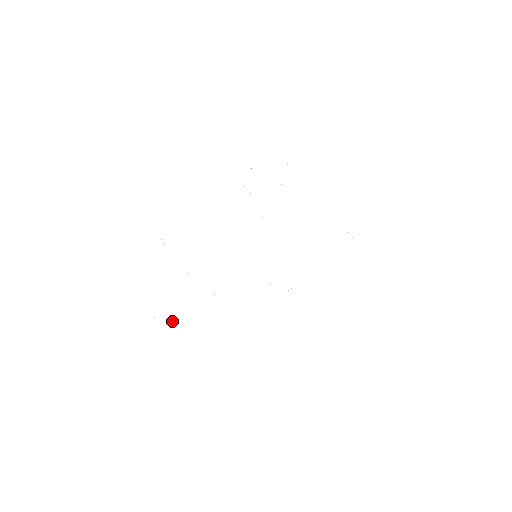
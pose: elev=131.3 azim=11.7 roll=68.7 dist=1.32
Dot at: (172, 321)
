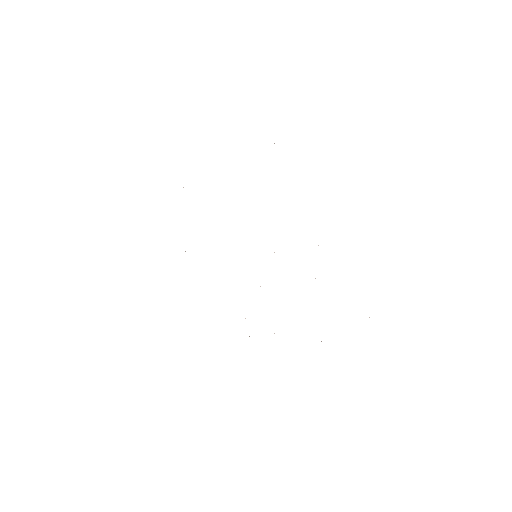
Dot at: occluded
